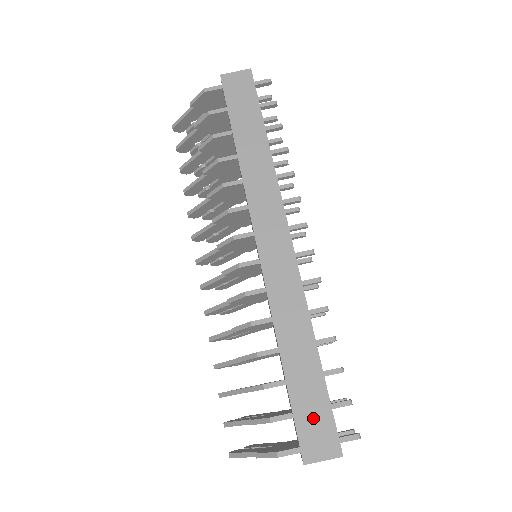
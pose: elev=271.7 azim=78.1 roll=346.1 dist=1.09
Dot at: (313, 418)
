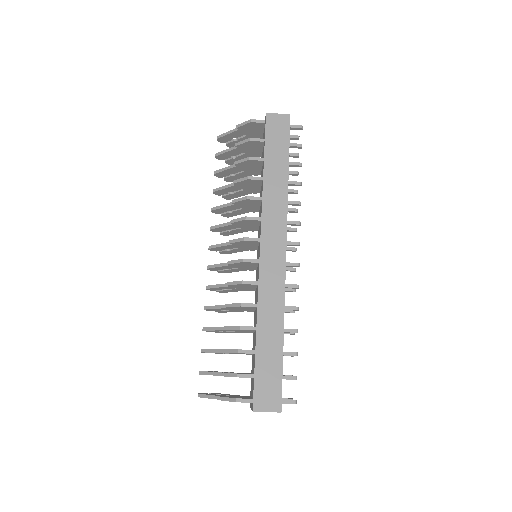
Dot at: (268, 381)
